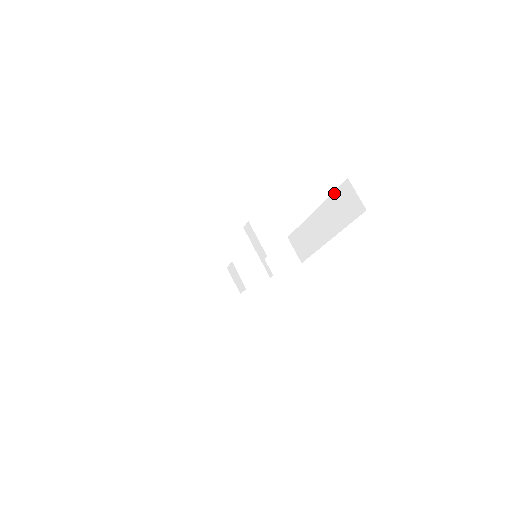
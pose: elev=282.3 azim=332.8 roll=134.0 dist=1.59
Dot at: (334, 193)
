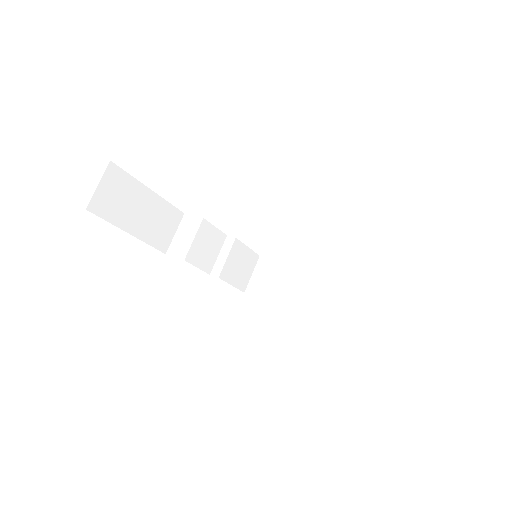
Dot at: (377, 291)
